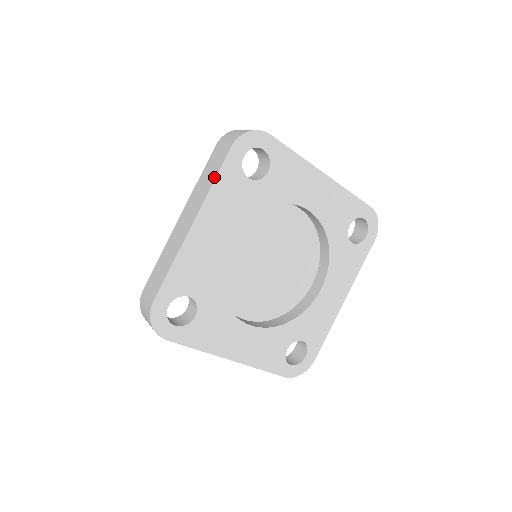
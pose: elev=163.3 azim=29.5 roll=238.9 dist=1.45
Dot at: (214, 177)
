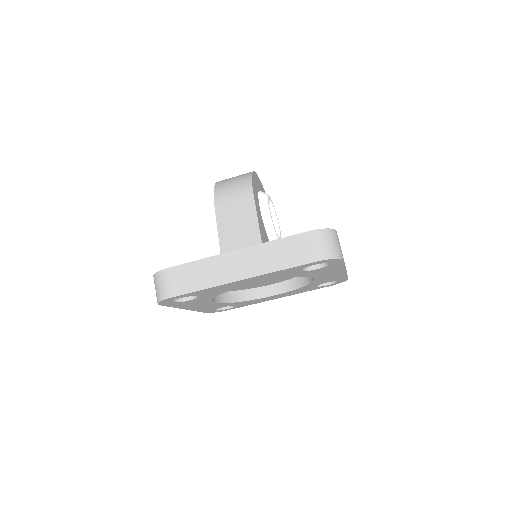
Dot at: occluded
